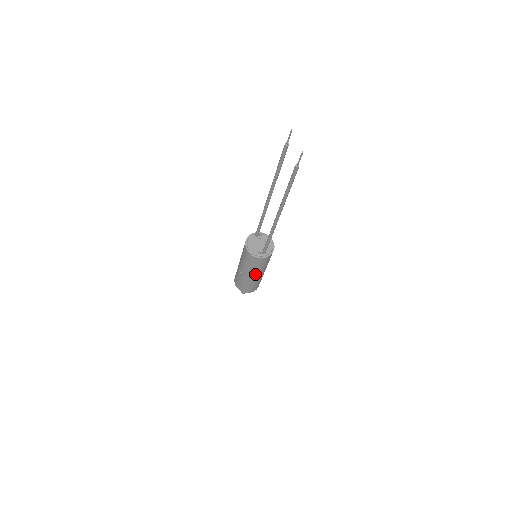
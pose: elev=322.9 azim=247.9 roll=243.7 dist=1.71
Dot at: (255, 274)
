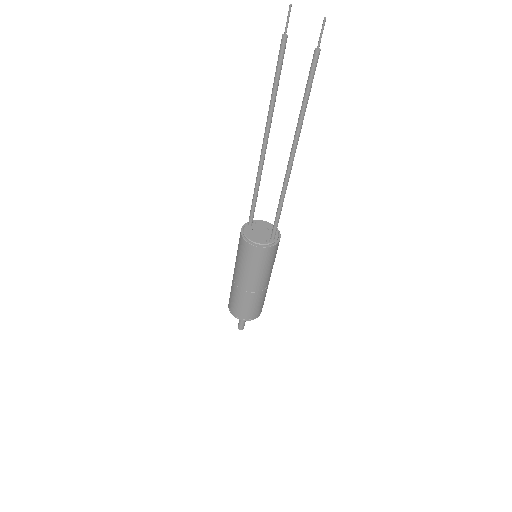
Dot at: (264, 280)
